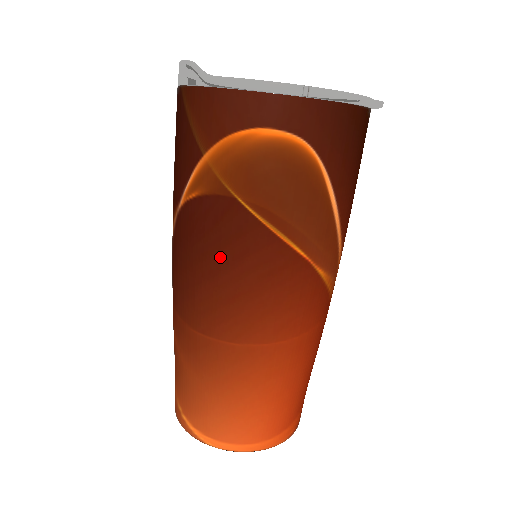
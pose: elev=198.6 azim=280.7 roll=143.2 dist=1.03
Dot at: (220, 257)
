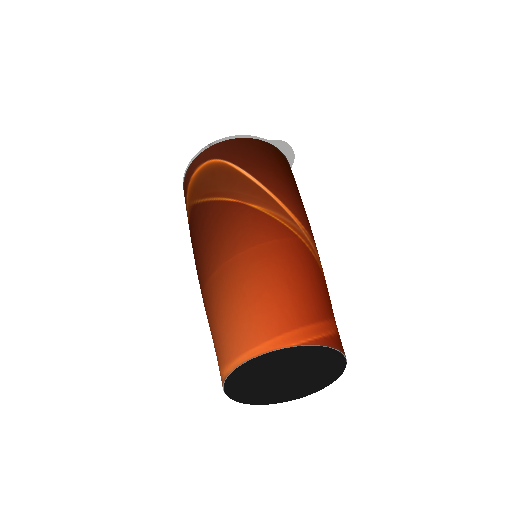
Dot at: (197, 235)
